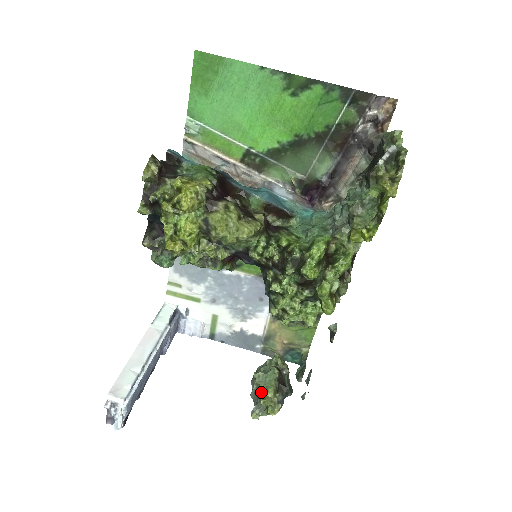
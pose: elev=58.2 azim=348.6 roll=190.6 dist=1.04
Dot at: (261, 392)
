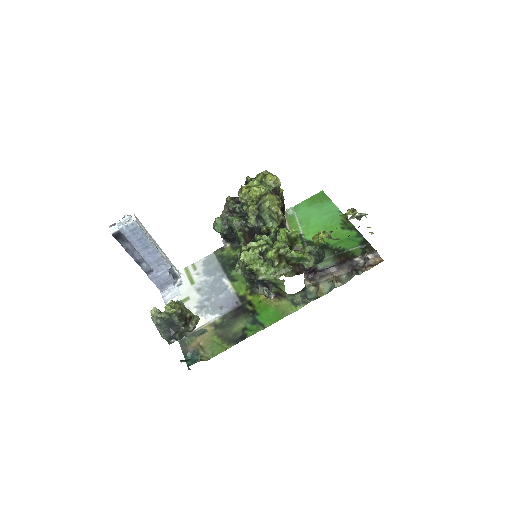
Dot at: occluded
